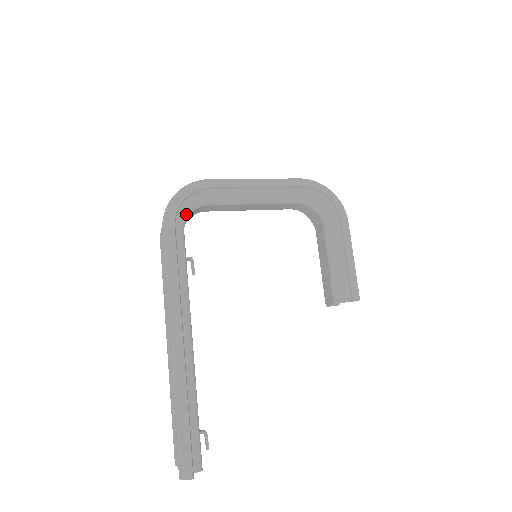
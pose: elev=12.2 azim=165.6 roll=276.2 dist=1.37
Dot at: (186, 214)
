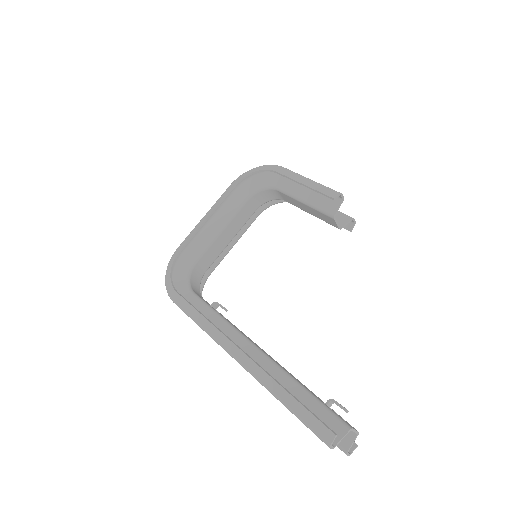
Dot at: (186, 282)
